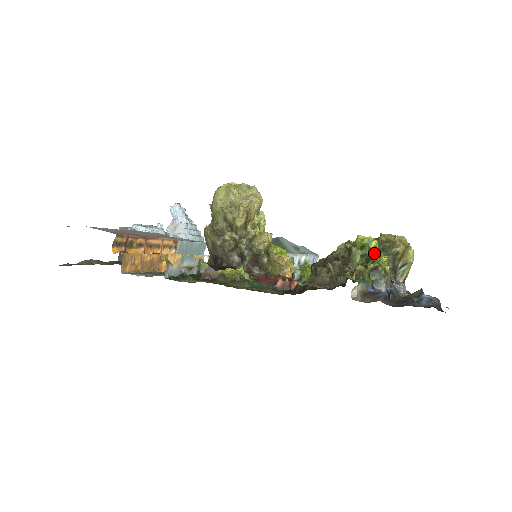
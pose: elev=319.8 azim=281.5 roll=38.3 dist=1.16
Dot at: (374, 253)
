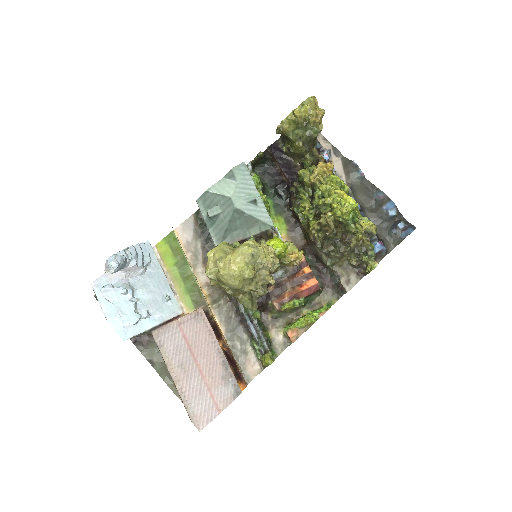
Dot at: (355, 210)
